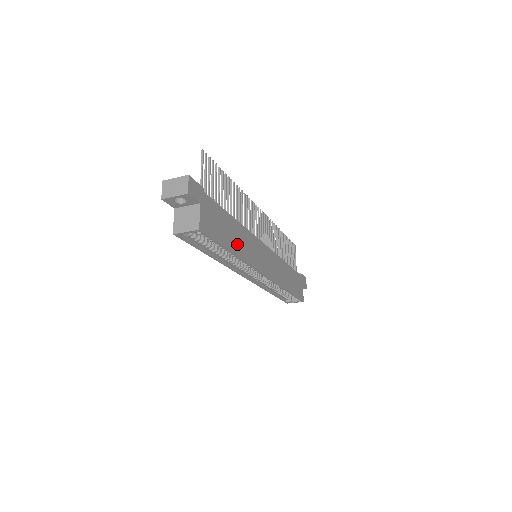
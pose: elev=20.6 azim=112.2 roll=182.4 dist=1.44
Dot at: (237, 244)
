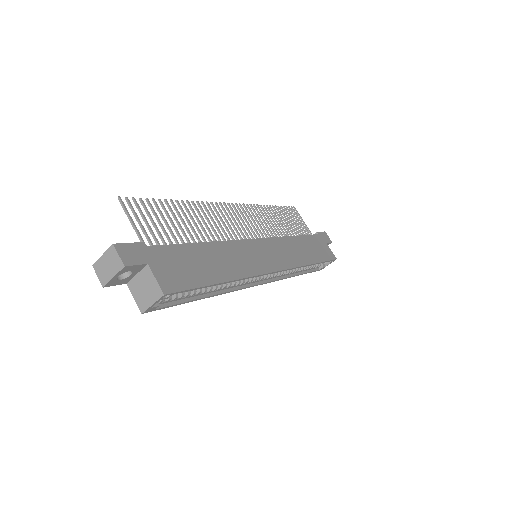
Dot at: (223, 268)
